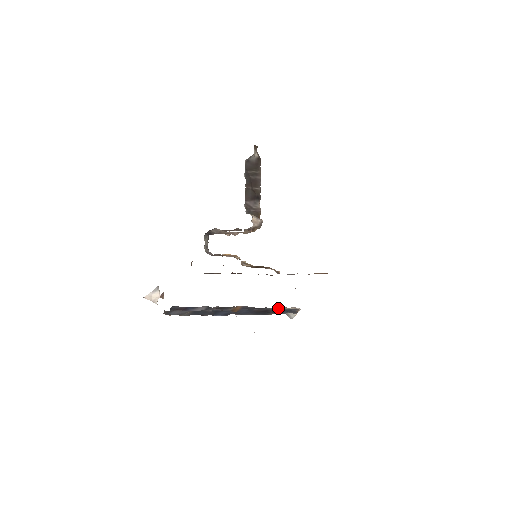
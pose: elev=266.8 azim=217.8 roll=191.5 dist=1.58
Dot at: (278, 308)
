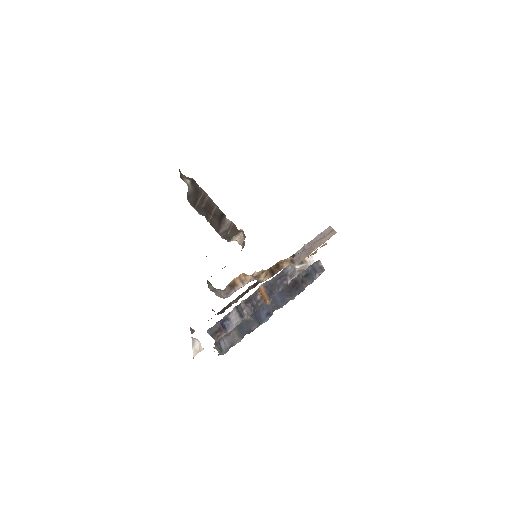
Dot at: (301, 272)
